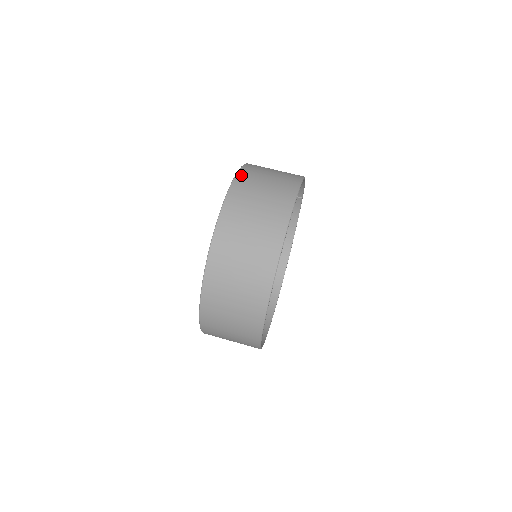
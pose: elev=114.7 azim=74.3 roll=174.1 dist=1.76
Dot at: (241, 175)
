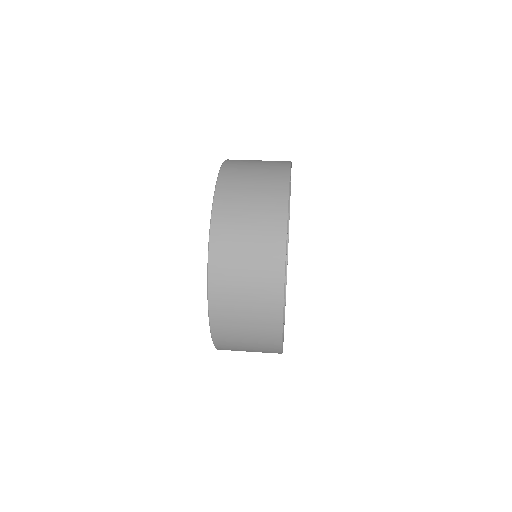
Dot at: (223, 177)
